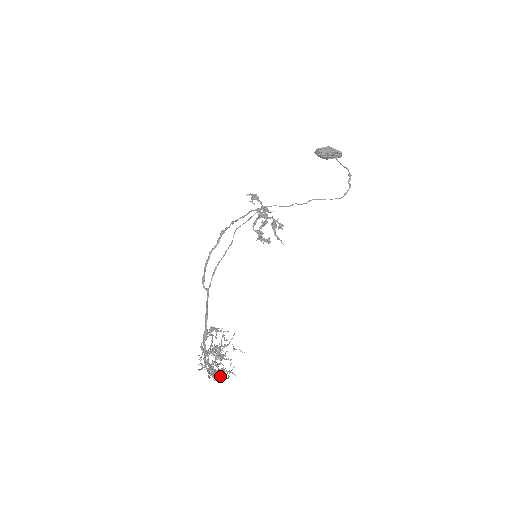
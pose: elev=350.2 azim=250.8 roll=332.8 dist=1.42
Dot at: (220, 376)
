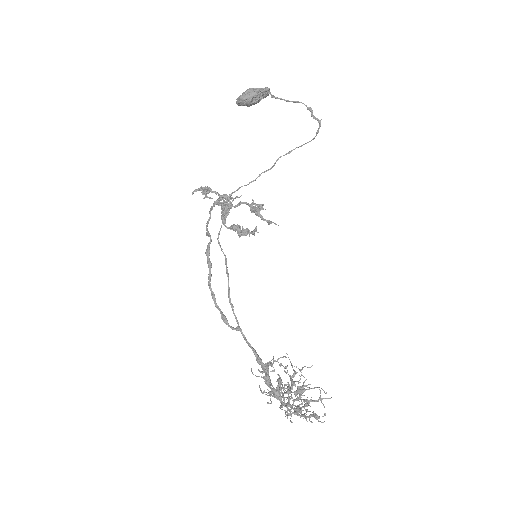
Dot at: (324, 413)
